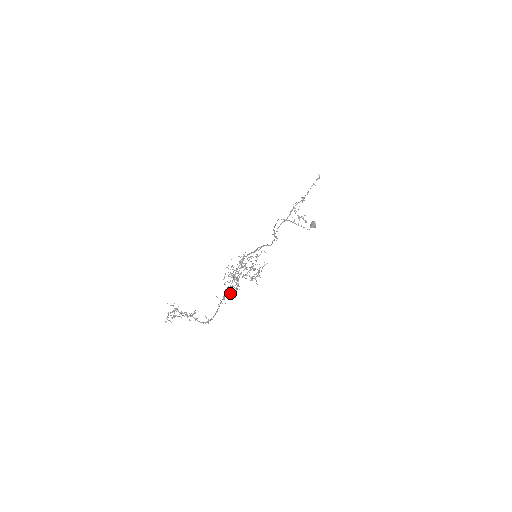
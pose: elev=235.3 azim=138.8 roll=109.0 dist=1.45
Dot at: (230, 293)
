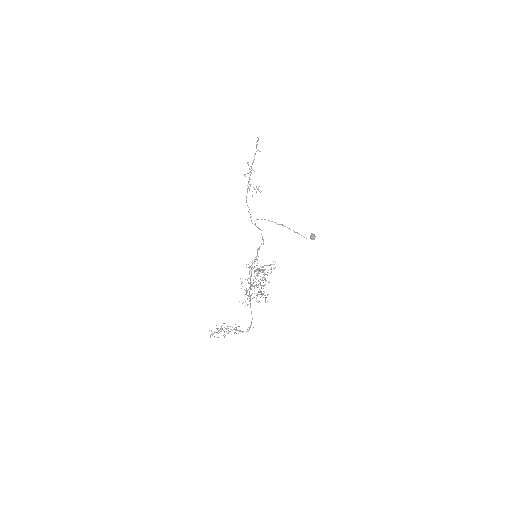
Dot at: (250, 296)
